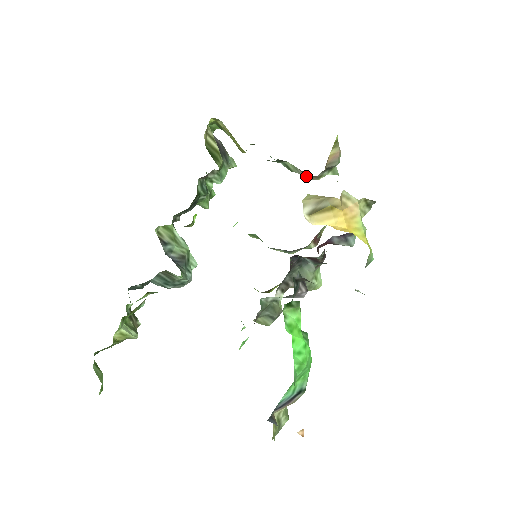
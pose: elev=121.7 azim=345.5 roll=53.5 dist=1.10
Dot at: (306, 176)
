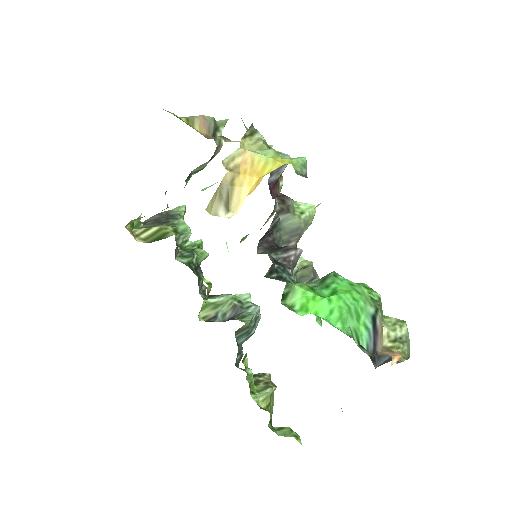
Dot at: occluded
